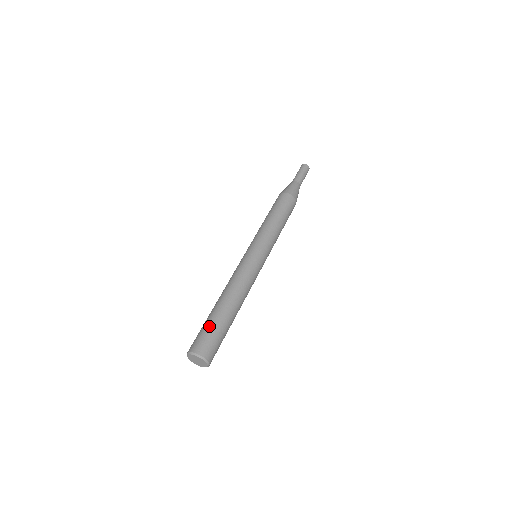
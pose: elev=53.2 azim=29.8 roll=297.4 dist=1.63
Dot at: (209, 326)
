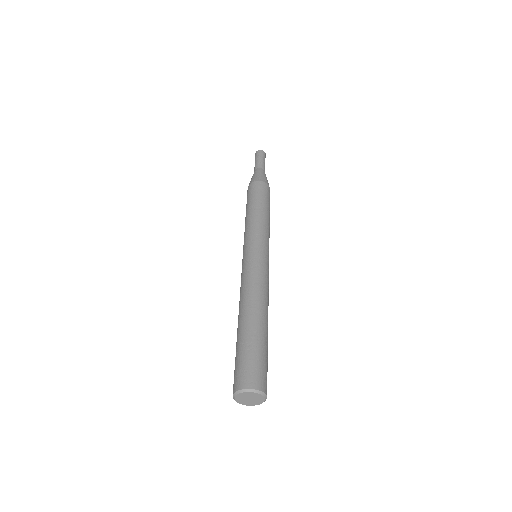
Dot at: (236, 355)
